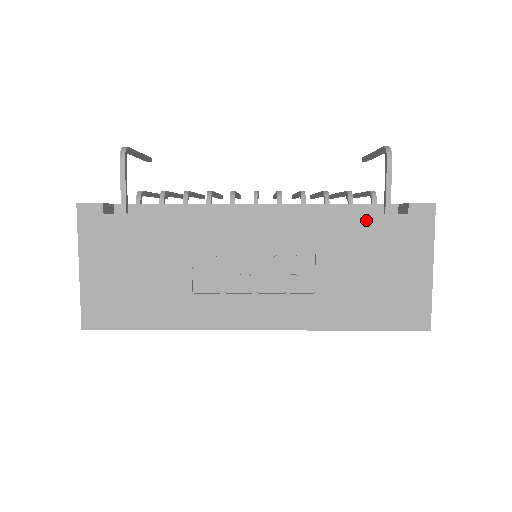
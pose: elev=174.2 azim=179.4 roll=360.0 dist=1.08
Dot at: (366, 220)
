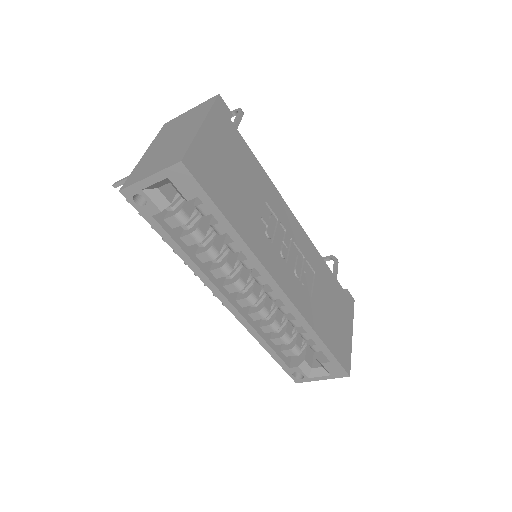
Dot at: (334, 279)
